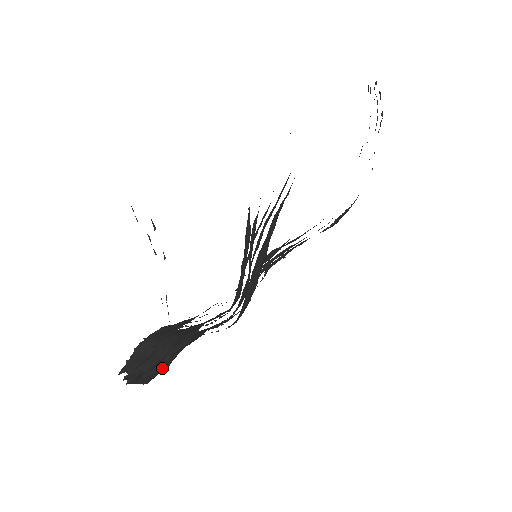
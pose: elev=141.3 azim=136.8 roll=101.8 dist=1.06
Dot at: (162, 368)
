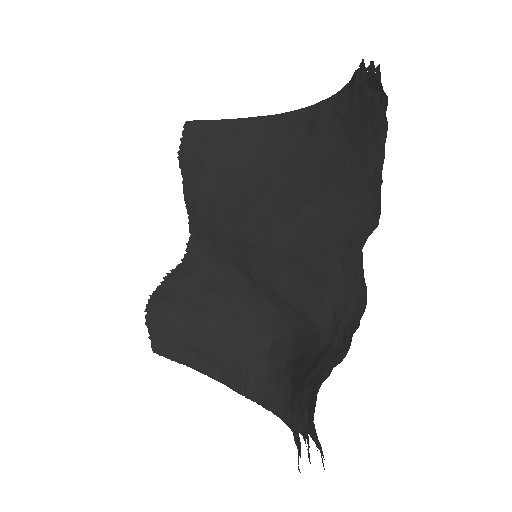
Dot at: occluded
